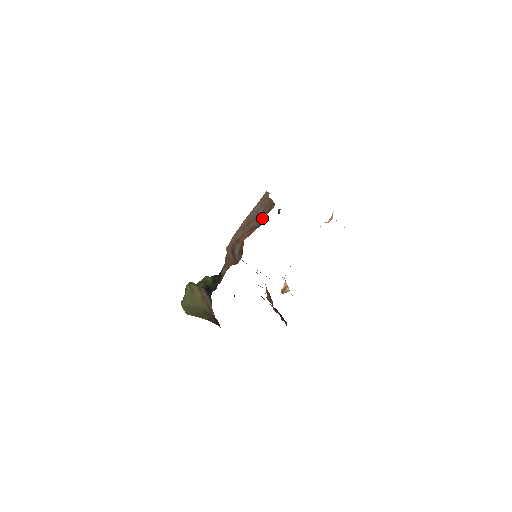
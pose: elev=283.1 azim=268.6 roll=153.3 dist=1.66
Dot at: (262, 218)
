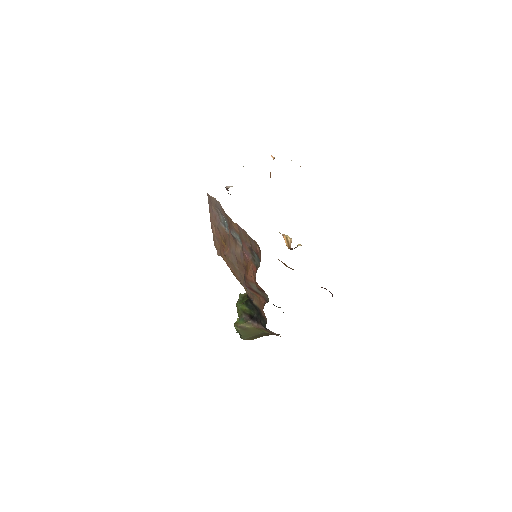
Dot at: (250, 251)
